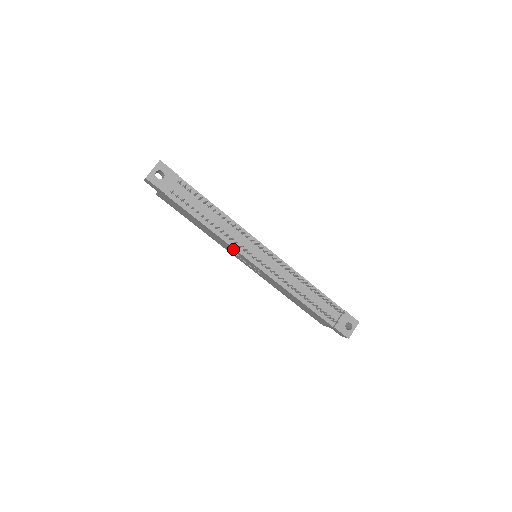
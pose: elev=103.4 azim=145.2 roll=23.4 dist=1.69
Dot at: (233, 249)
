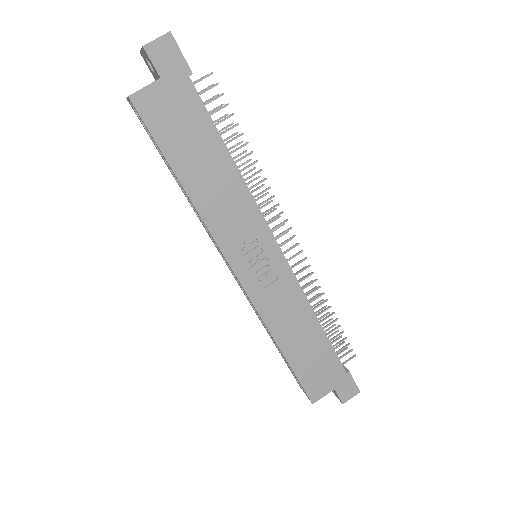
Dot at: (255, 218)
